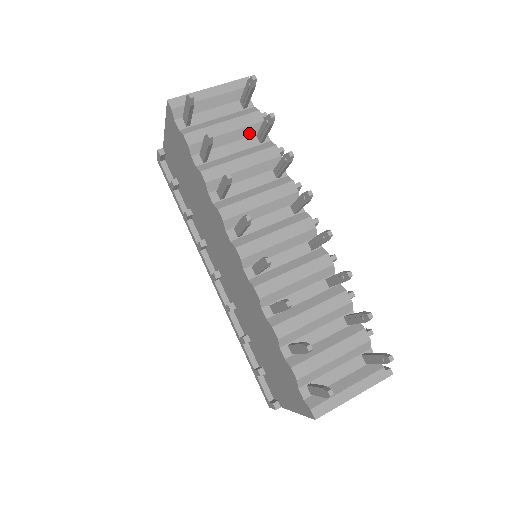
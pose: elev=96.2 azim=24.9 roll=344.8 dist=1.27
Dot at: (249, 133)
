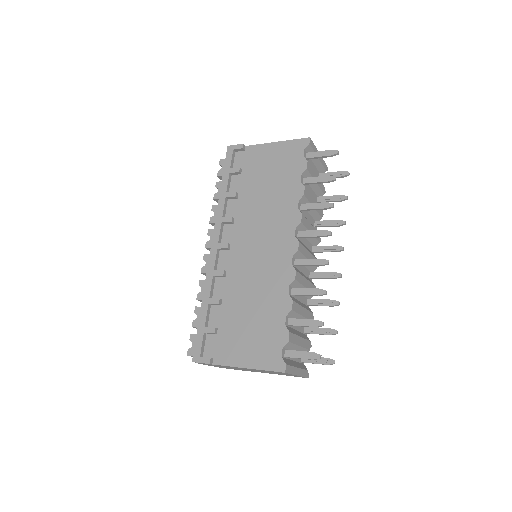
Dot at: (317, 192)
